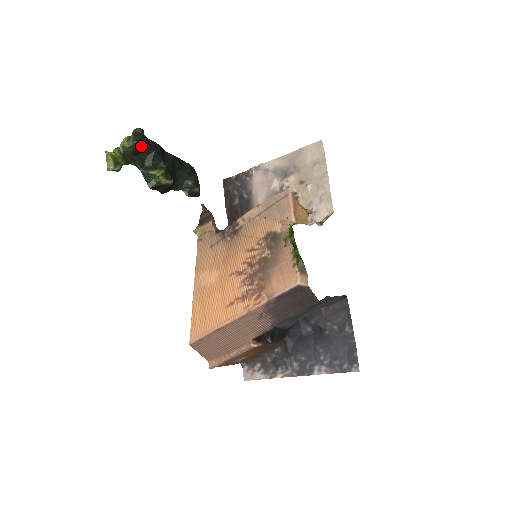
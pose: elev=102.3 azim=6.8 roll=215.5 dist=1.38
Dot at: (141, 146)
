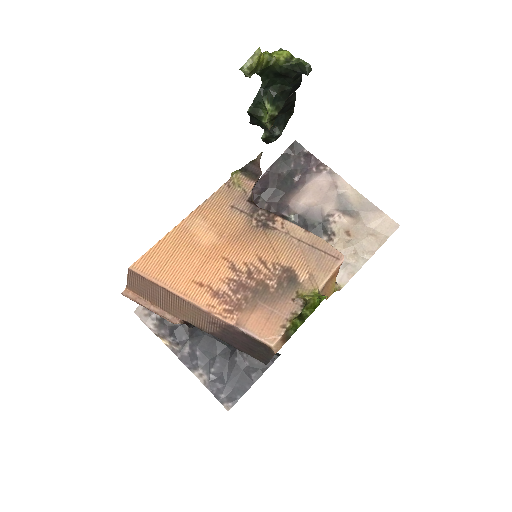
Dot at: (289, 75)
